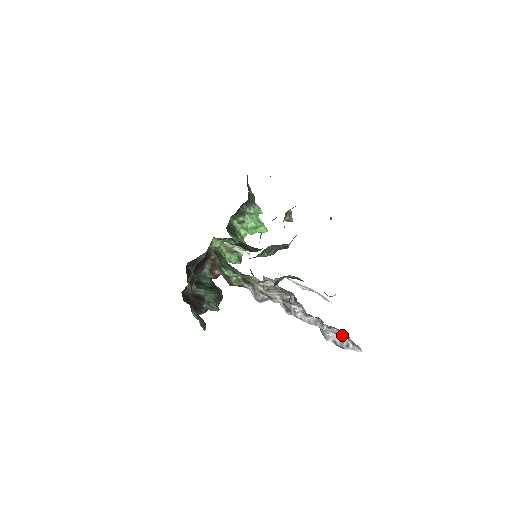
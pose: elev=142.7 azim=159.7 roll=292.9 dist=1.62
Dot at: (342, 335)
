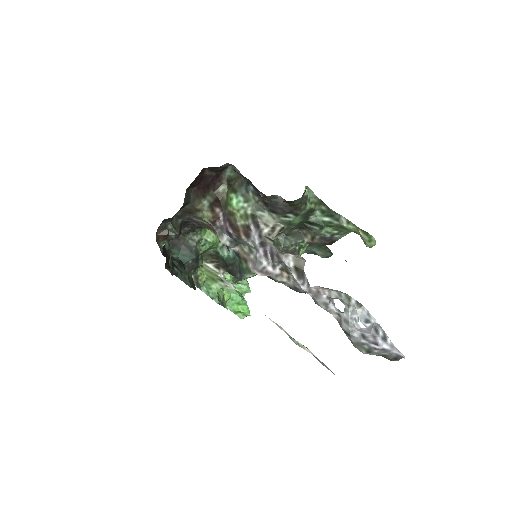
Dot at: (376, 322)
